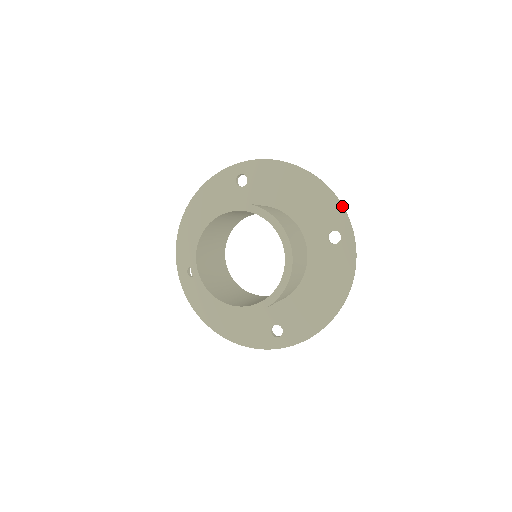
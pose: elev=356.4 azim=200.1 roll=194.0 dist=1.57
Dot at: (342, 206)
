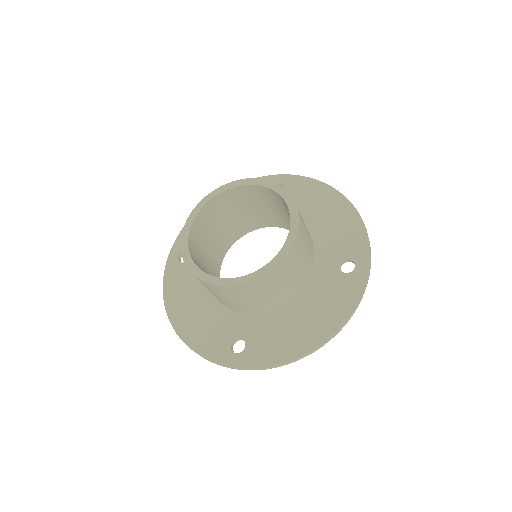
Dot at: (368, 238)
